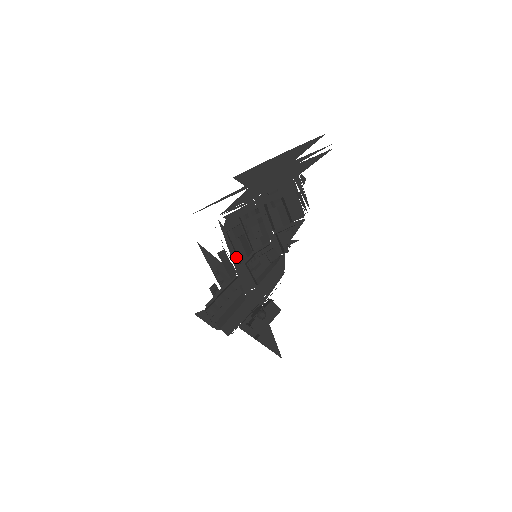
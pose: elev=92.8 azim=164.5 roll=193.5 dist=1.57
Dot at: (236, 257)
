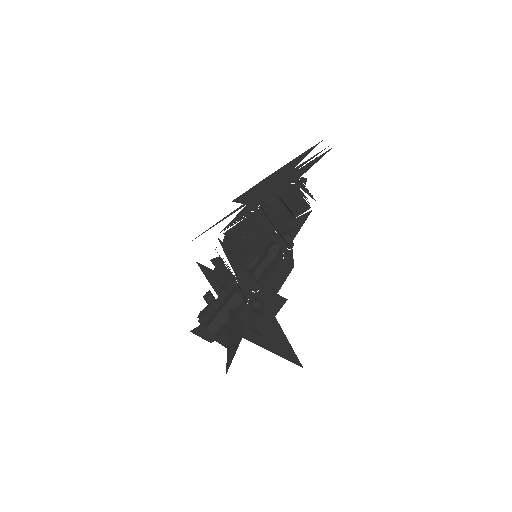
Dot at: (236, 265)
